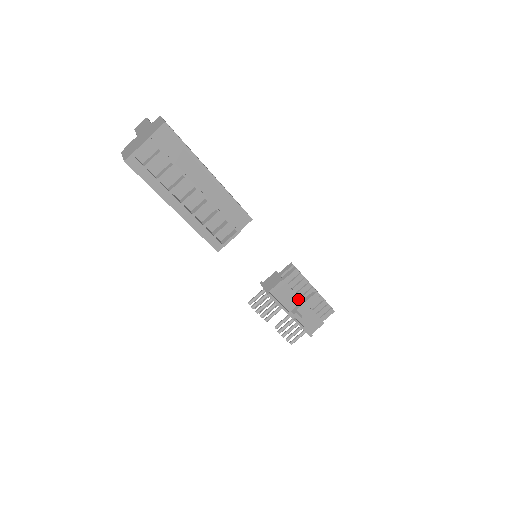
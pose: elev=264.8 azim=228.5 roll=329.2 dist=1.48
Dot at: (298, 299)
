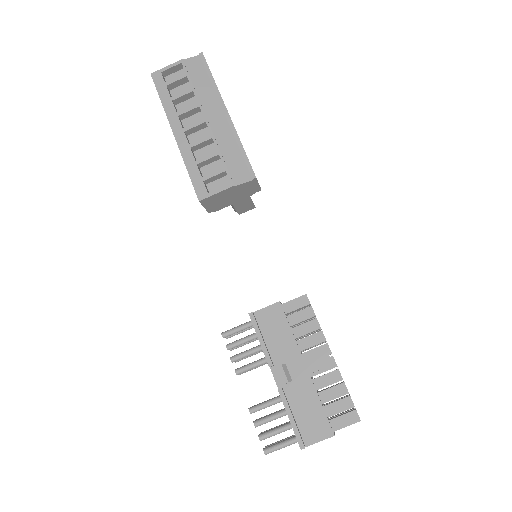
Dot at: (296, 352)
